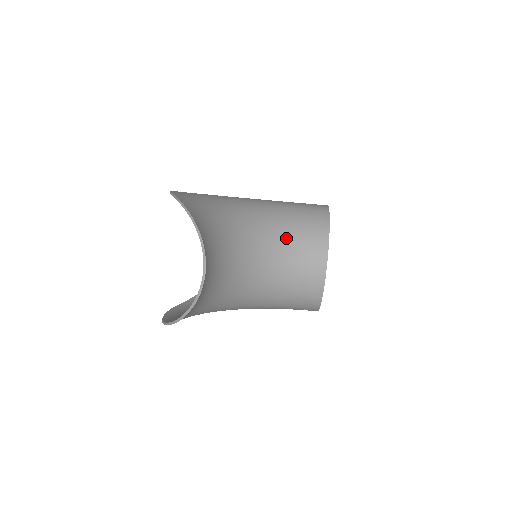
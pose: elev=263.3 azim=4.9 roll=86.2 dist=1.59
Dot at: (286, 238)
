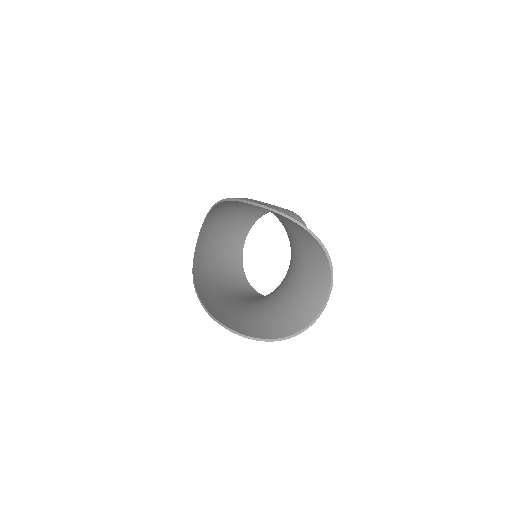
Dot at: occluded
